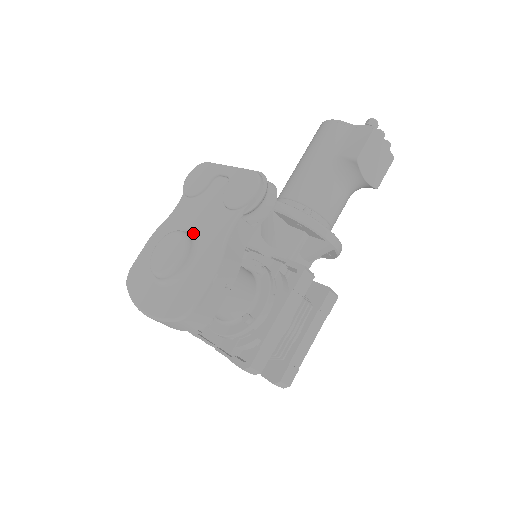
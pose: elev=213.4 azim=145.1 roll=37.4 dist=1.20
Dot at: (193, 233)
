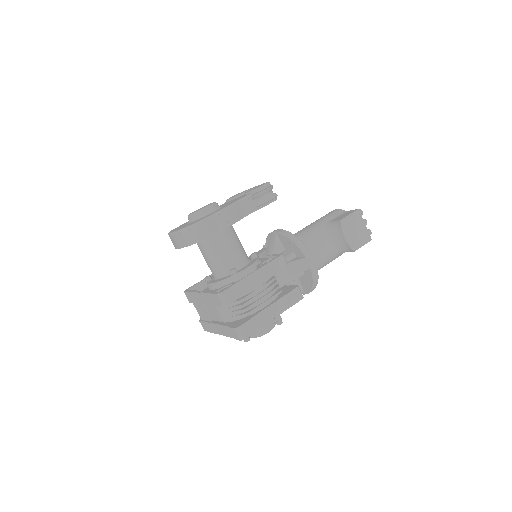
Dot at: (221, 206)
